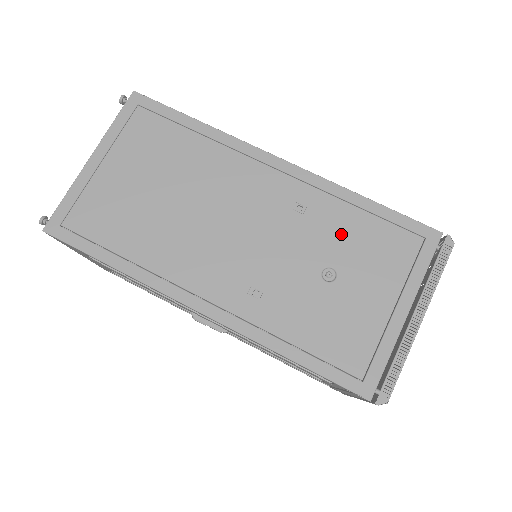
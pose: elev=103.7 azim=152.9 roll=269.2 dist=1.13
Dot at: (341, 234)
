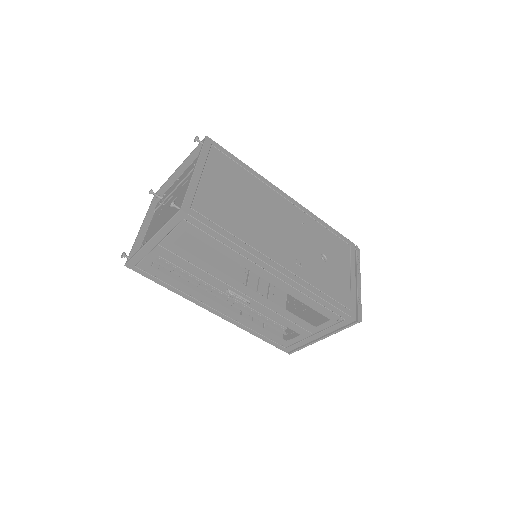
Dot at: (322, 238)
